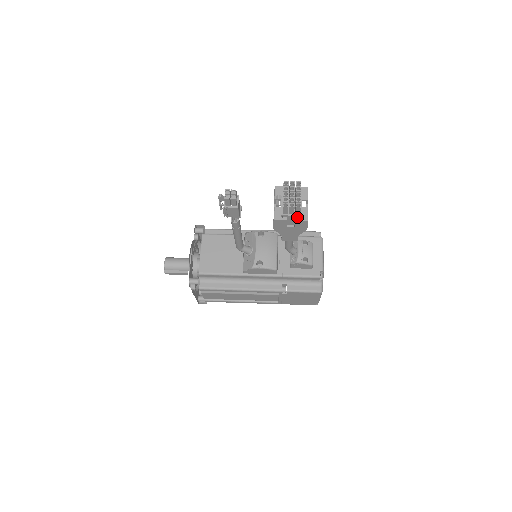
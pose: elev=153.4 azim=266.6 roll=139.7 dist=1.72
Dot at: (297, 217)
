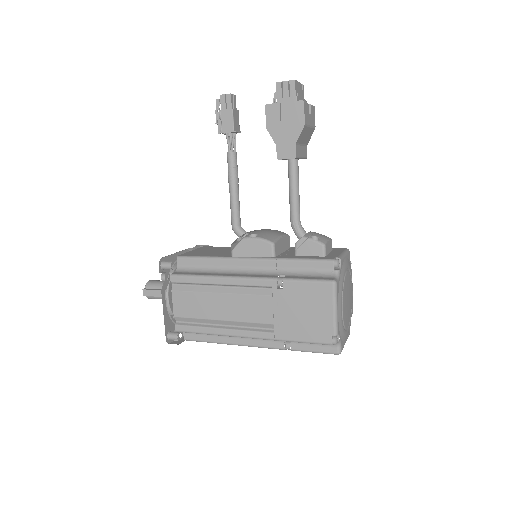
Dot at: (292, 101)
